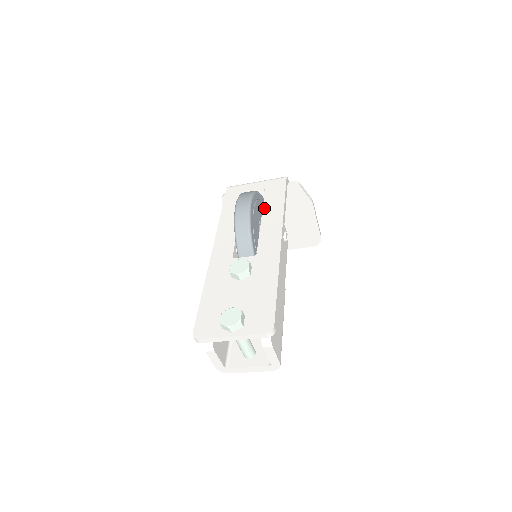
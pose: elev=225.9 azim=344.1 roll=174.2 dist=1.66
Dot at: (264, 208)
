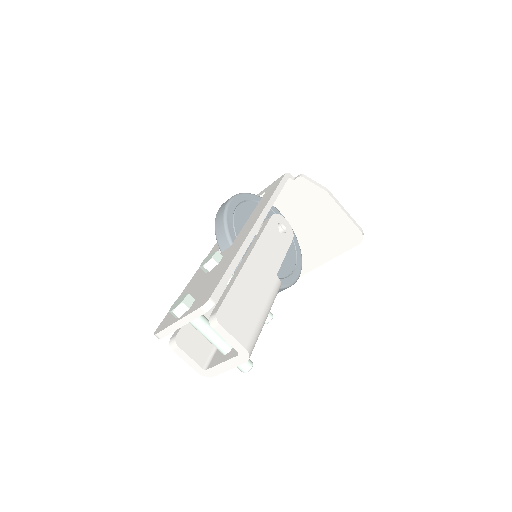
Dot at: (257, 206)
